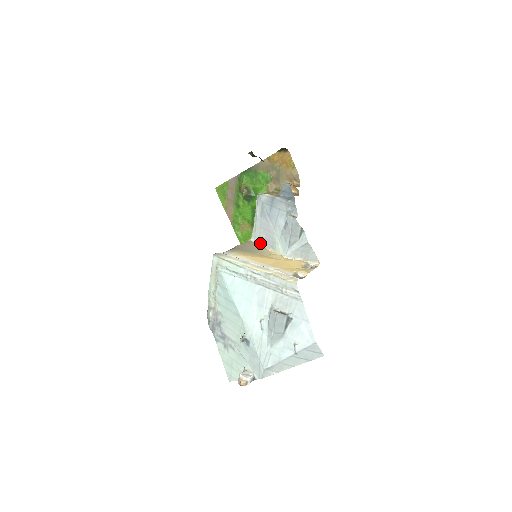
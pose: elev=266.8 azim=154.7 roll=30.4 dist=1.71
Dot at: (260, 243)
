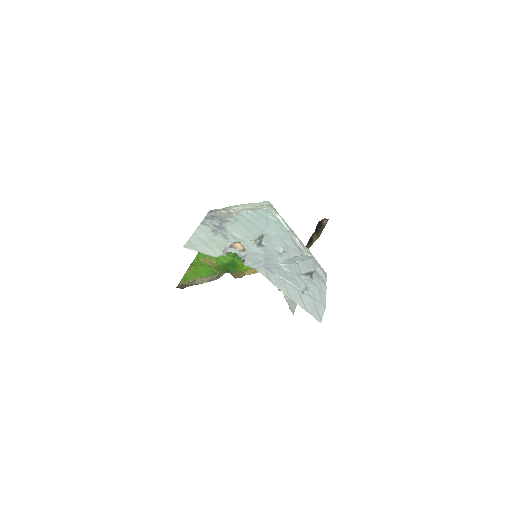
Dot at: occluded
